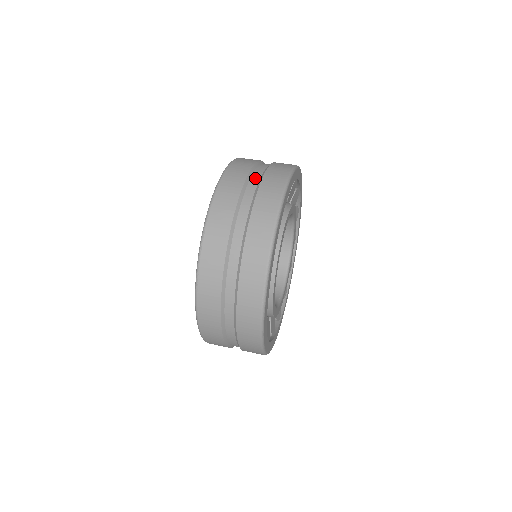
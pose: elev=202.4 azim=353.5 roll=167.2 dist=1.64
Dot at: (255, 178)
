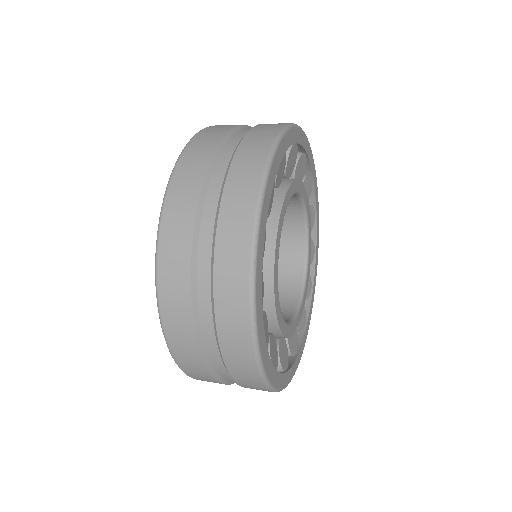
Dot at: (209, 211)
